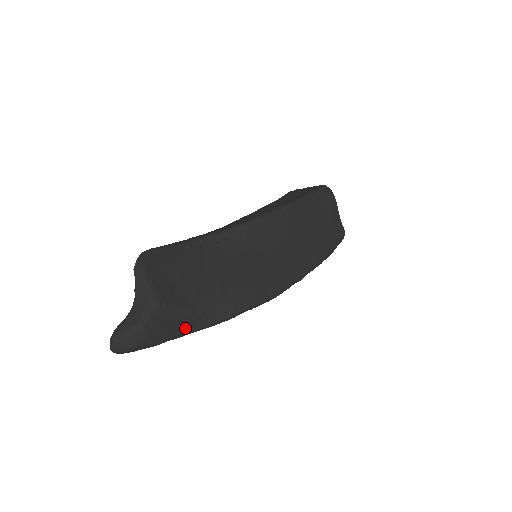
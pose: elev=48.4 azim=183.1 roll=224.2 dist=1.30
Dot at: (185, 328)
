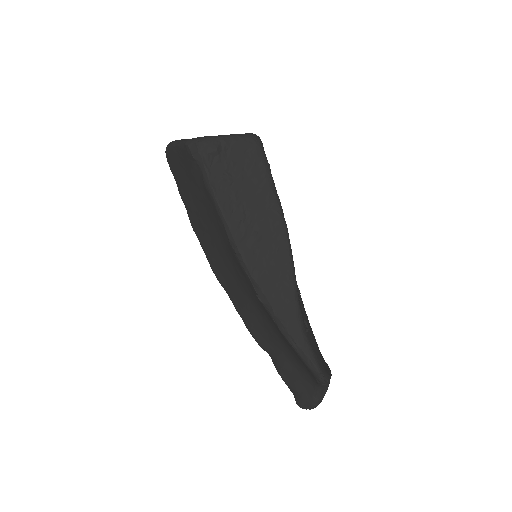
Dot at: occluded
